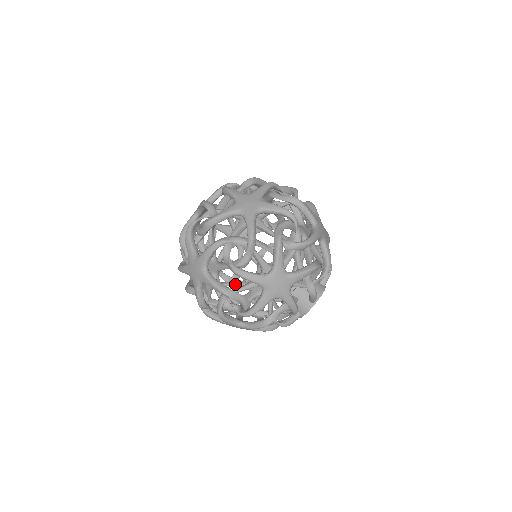
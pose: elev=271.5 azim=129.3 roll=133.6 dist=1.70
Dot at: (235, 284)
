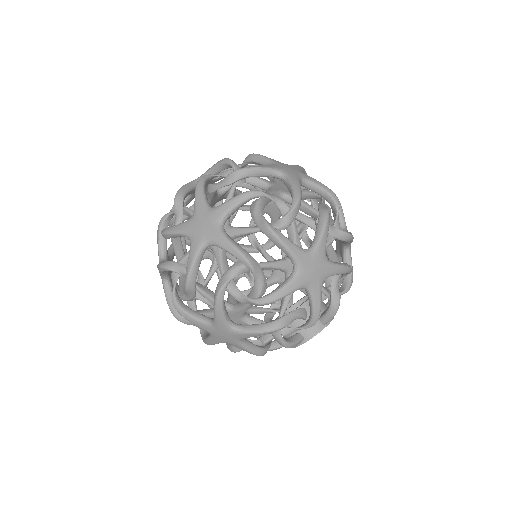
Dot at: (263, 255)
